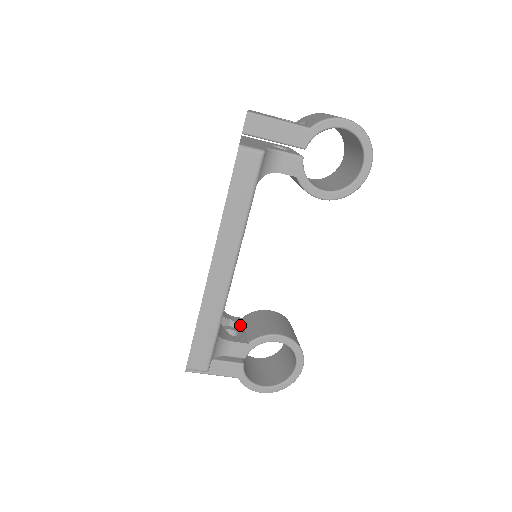
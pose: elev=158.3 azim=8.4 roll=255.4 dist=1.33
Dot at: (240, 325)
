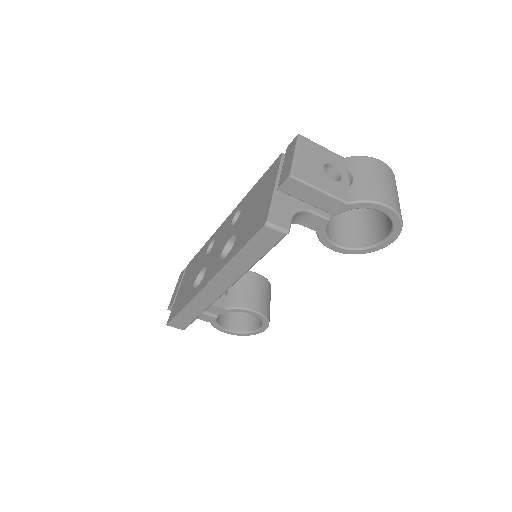
Dot at: occluded
